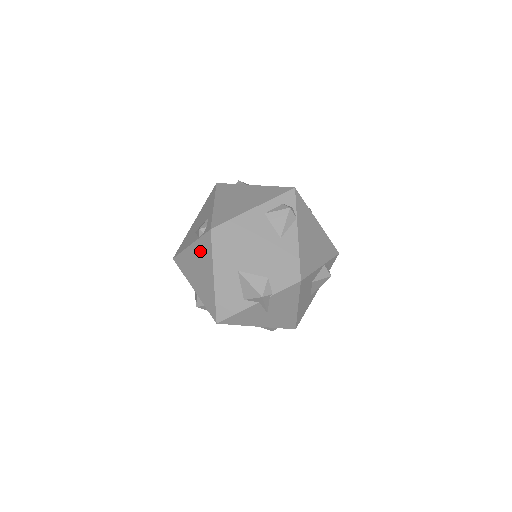
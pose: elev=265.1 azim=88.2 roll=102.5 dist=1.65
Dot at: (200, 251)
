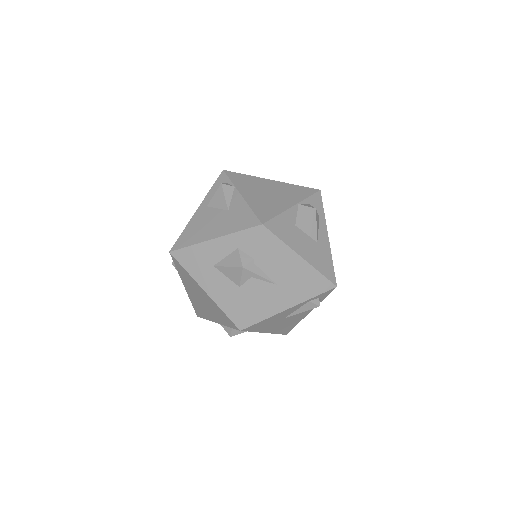
Dot at: (186, 281)
